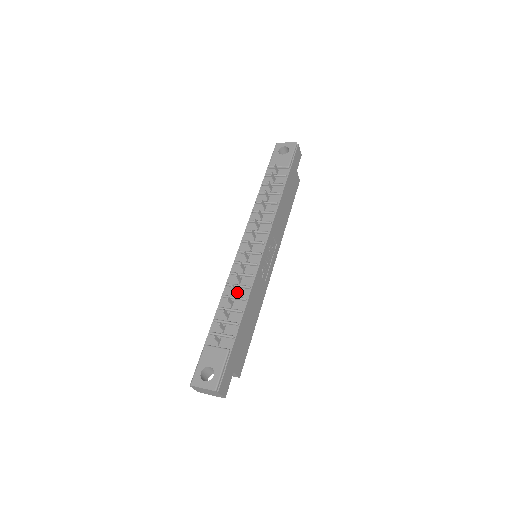
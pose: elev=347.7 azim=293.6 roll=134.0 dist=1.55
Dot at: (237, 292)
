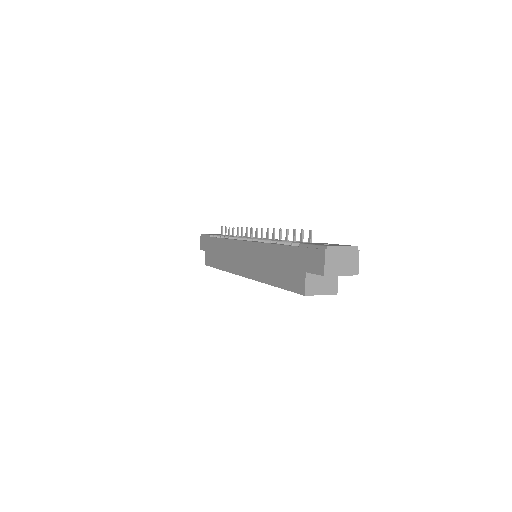
Dot at: occluded
